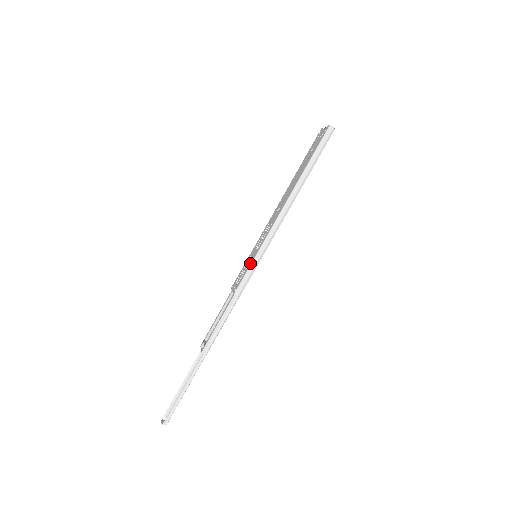
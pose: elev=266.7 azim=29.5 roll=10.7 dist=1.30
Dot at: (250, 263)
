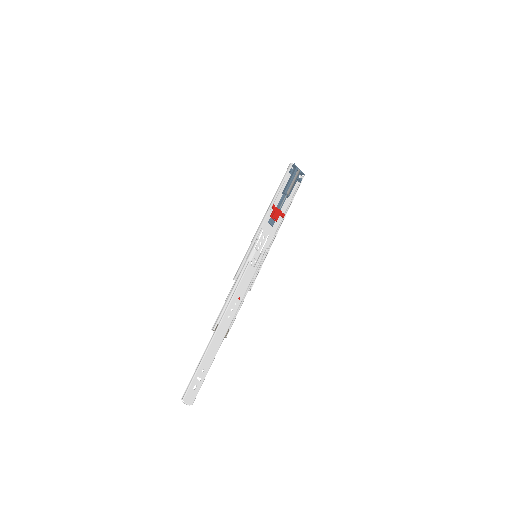
Dot at: occluded
